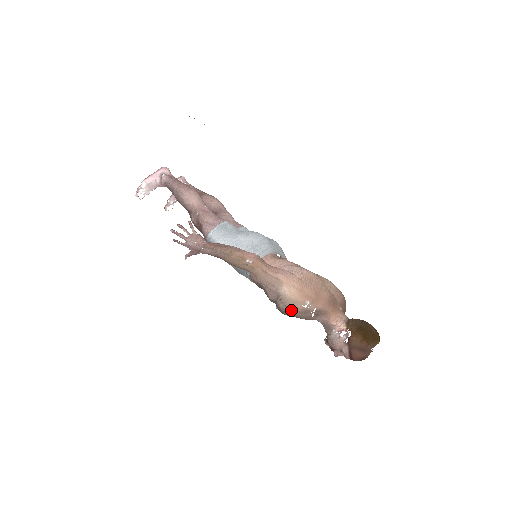
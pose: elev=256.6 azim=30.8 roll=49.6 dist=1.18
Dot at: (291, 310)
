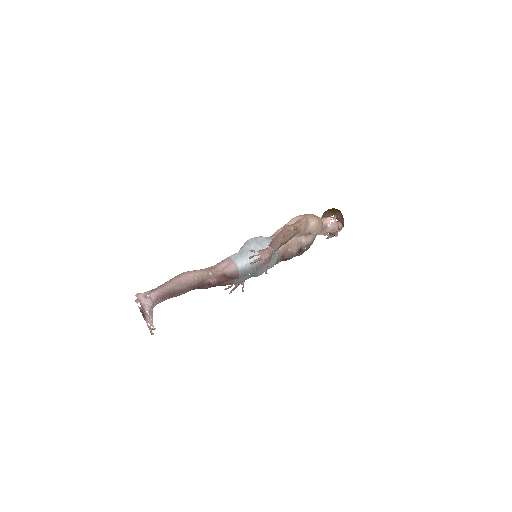
Dot at: occluded
